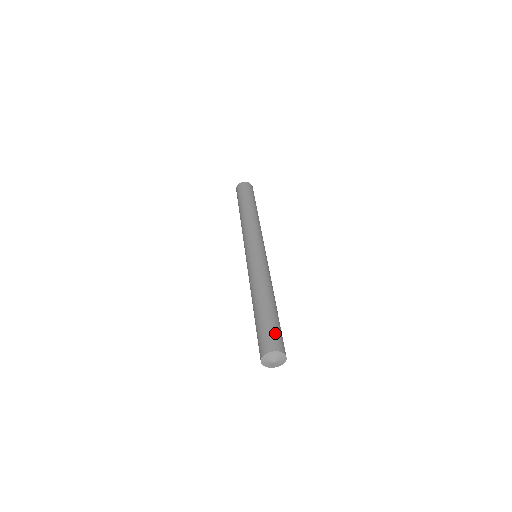
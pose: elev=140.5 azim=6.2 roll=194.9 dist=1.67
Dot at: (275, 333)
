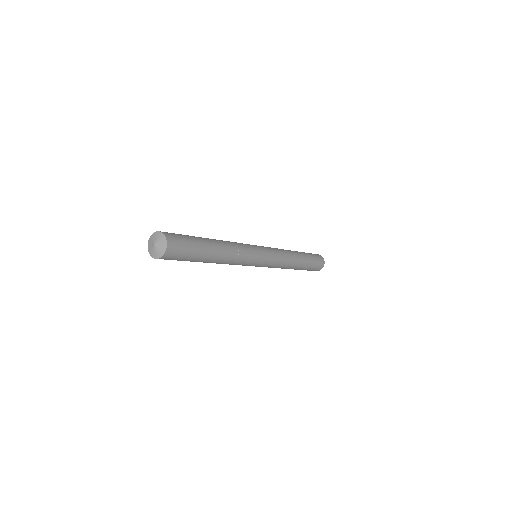
Dot at: (182, 237)
